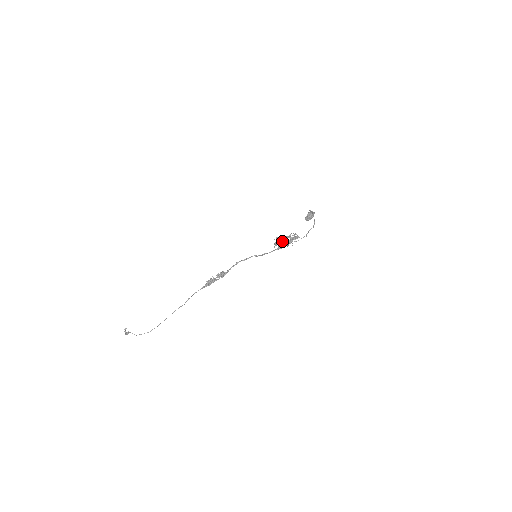
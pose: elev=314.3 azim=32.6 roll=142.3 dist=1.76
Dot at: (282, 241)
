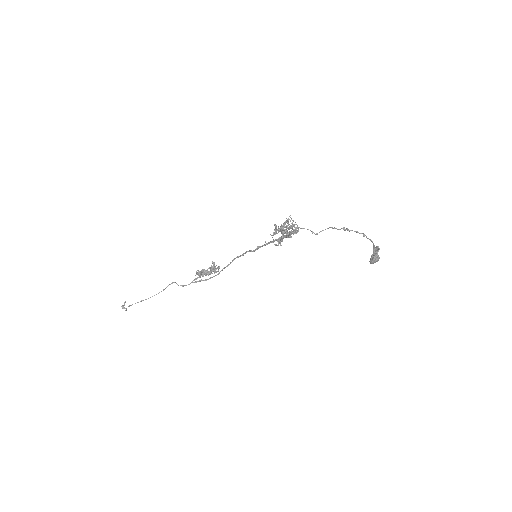
Dot at: (279, 230)
